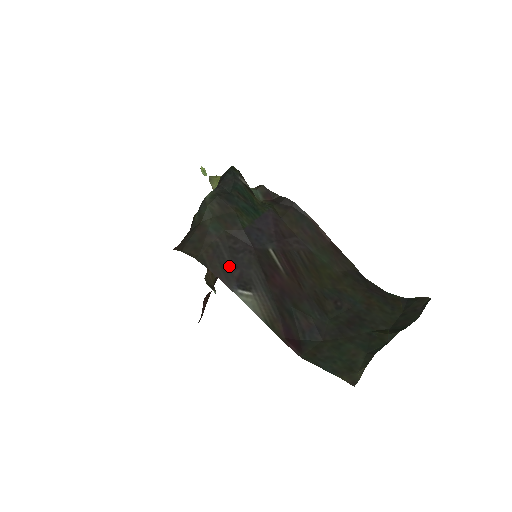
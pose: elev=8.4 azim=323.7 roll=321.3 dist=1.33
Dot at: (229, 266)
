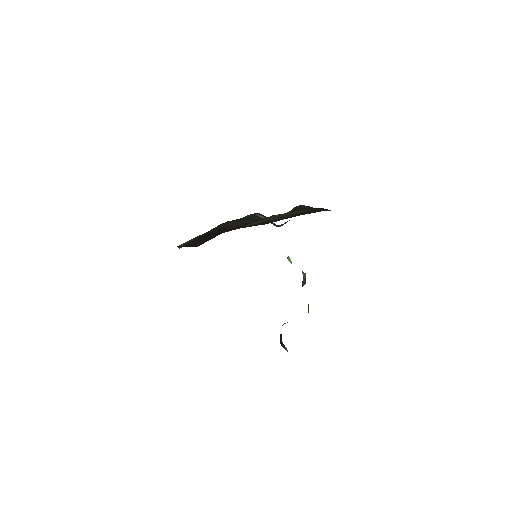
Dot at: occluded
